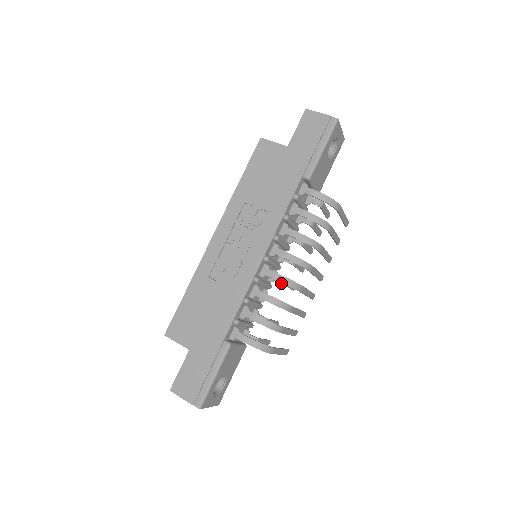
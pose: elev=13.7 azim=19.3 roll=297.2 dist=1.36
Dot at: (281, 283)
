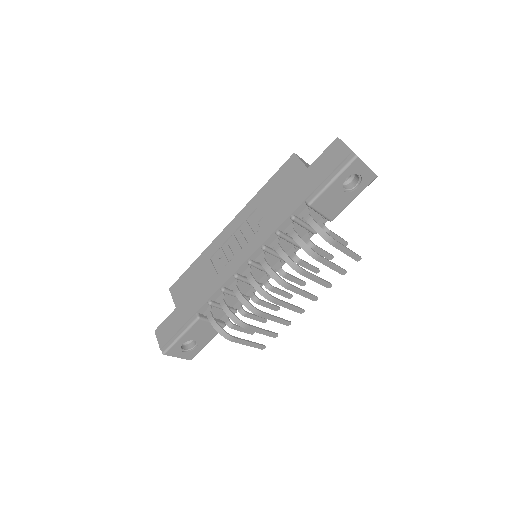
Dot at: (266, 287)
